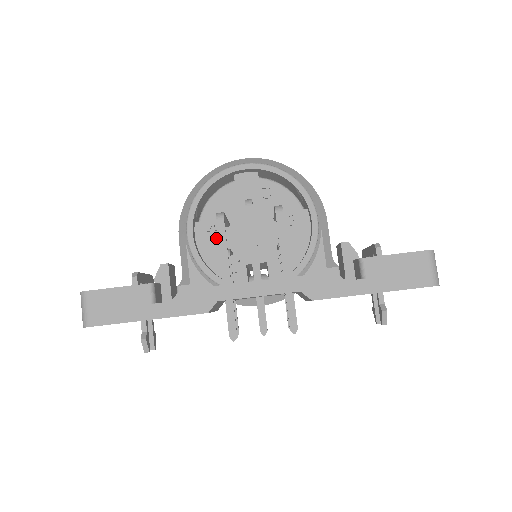
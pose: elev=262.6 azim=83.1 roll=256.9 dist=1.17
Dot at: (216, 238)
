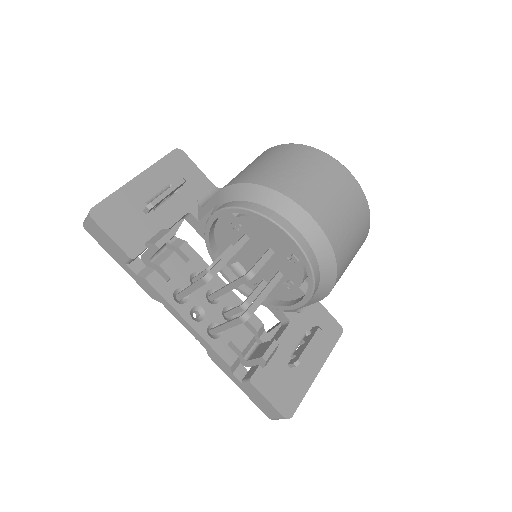
Dot at: (234, 232)
